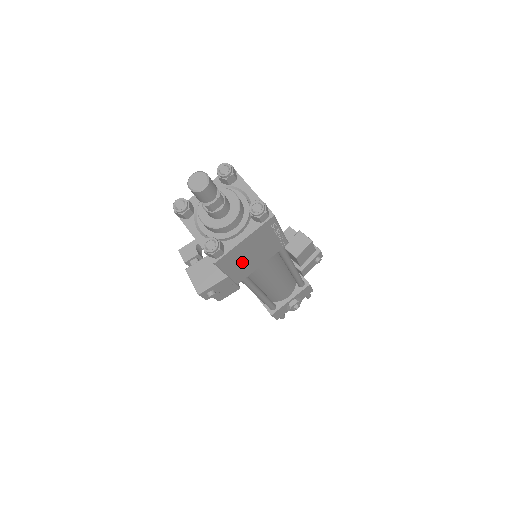
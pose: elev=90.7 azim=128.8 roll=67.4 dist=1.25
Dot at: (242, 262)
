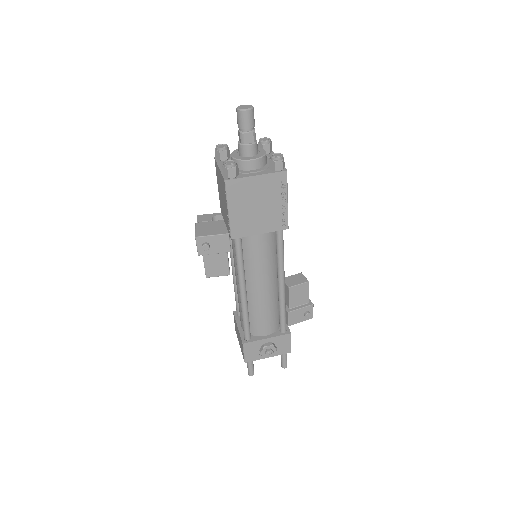
Dot at: (245, 208)
